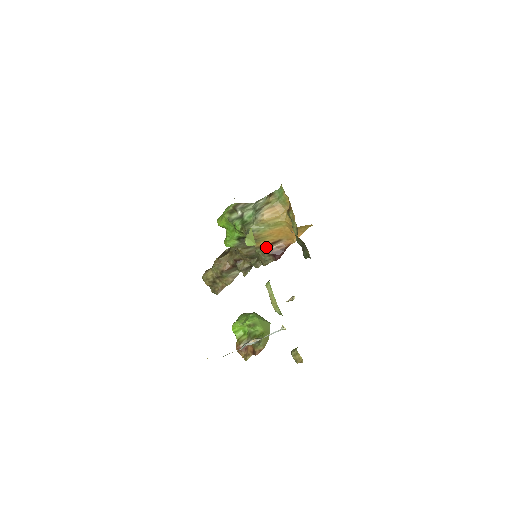
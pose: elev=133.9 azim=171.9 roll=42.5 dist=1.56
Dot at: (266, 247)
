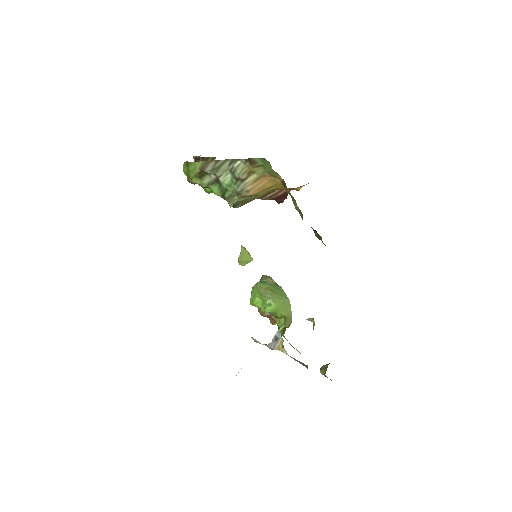
Dot at: (261, 197)
